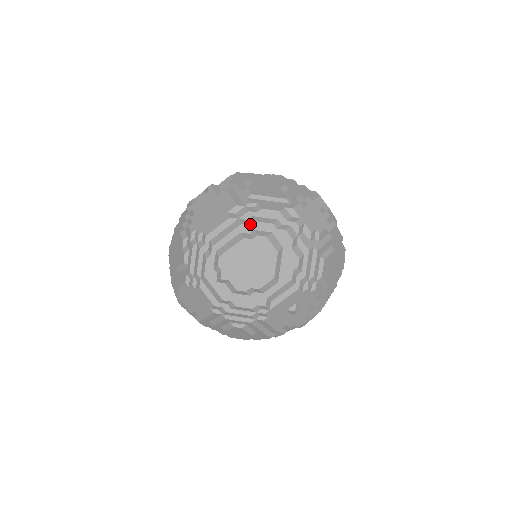
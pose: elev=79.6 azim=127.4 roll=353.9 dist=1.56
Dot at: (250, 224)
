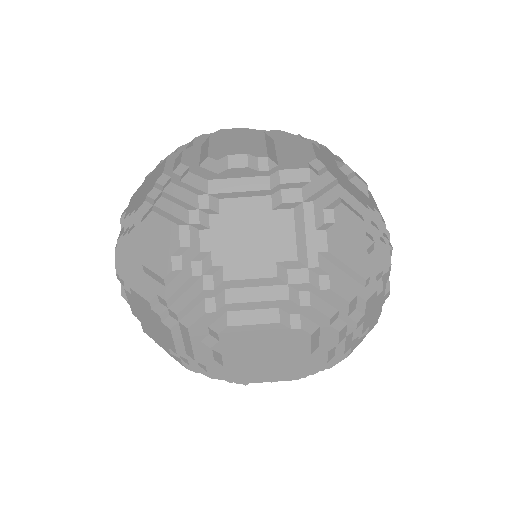
Dot at: (300, 305)
